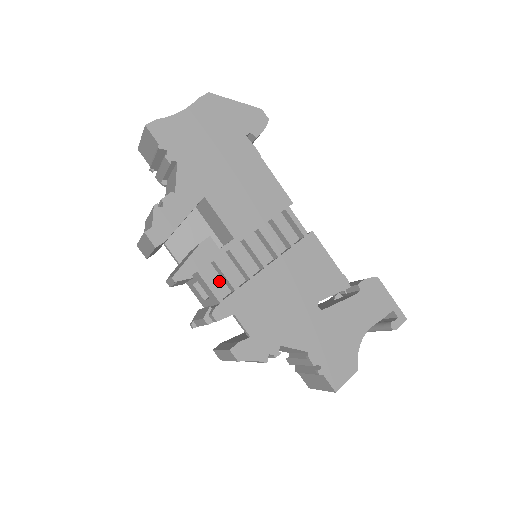
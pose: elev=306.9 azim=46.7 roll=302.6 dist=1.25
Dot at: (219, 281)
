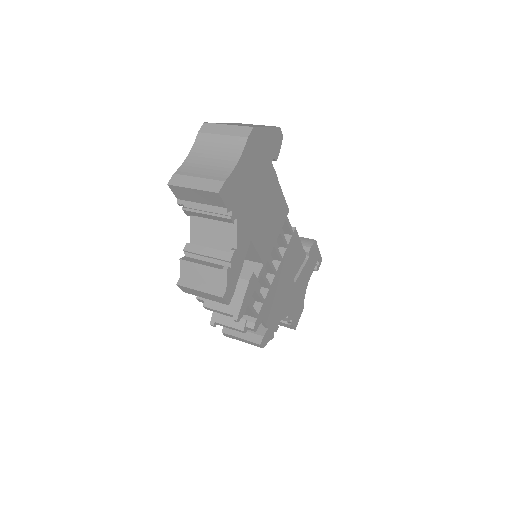
Dot at: occluded
